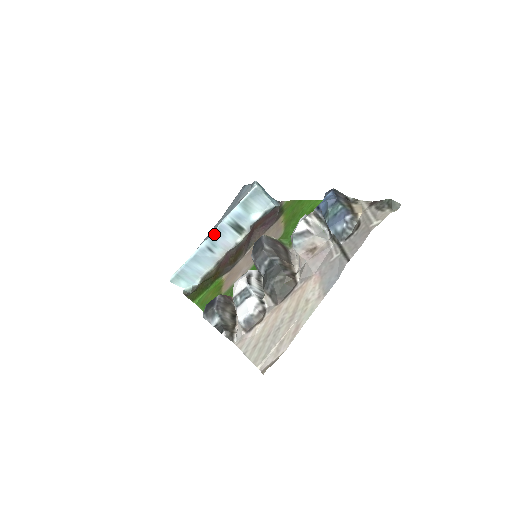
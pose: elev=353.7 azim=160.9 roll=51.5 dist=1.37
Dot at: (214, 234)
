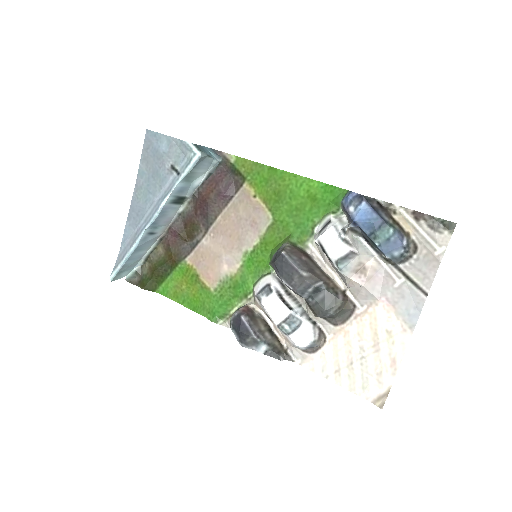
Dot at: (155, 220)
